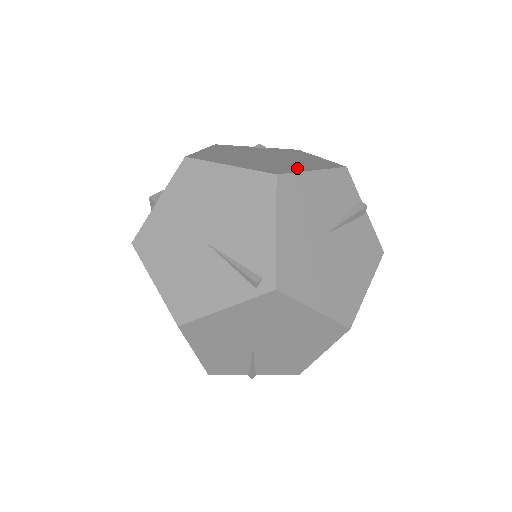
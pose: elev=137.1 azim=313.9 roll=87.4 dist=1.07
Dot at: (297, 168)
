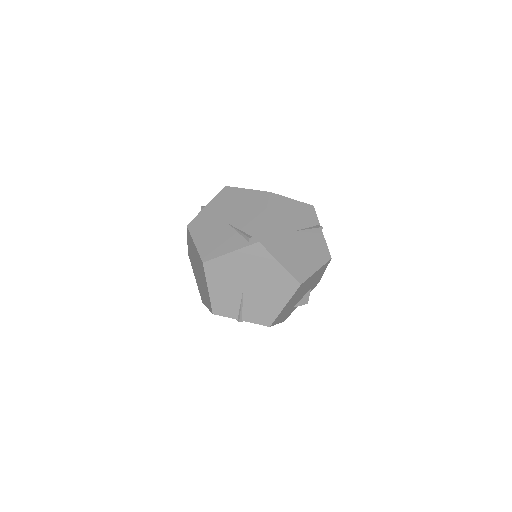
Dot at: occluded
